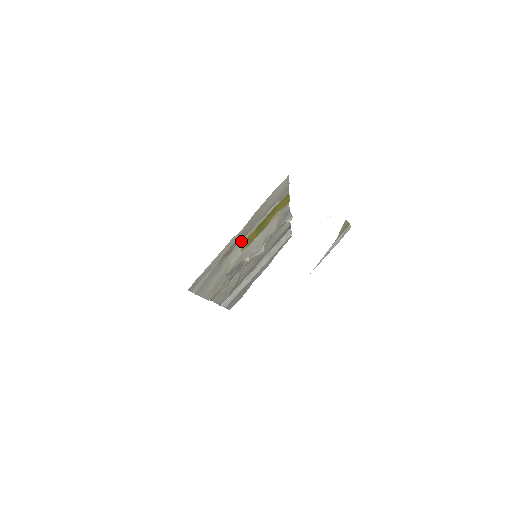
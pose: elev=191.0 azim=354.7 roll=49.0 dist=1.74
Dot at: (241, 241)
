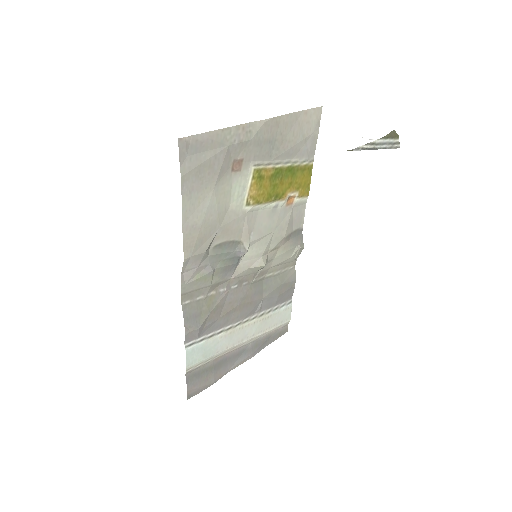
Dot at: (254, 165)
